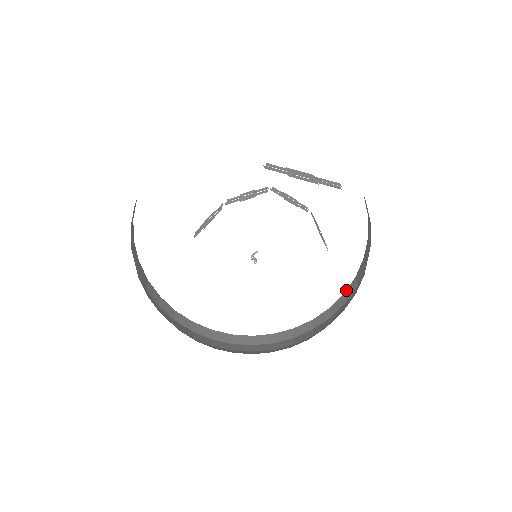
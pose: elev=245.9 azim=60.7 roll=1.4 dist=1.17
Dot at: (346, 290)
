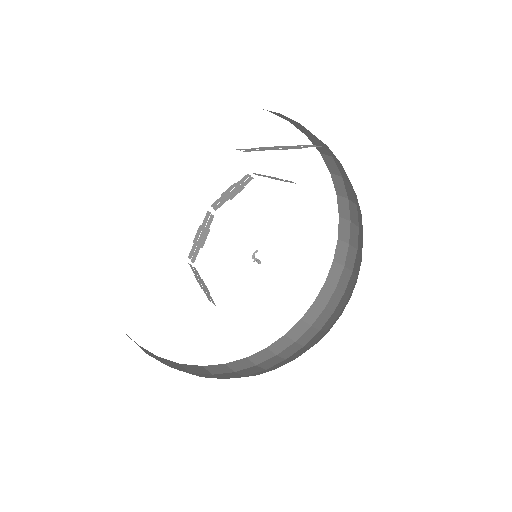
Dot at: (334, 256)
